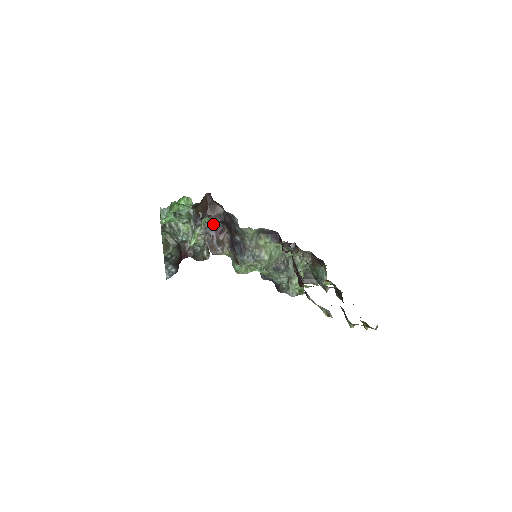
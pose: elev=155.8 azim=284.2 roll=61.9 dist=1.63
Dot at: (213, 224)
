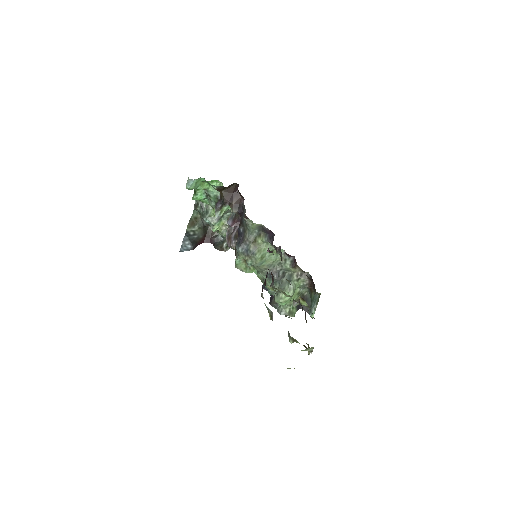
Dot at: (234, 215)
